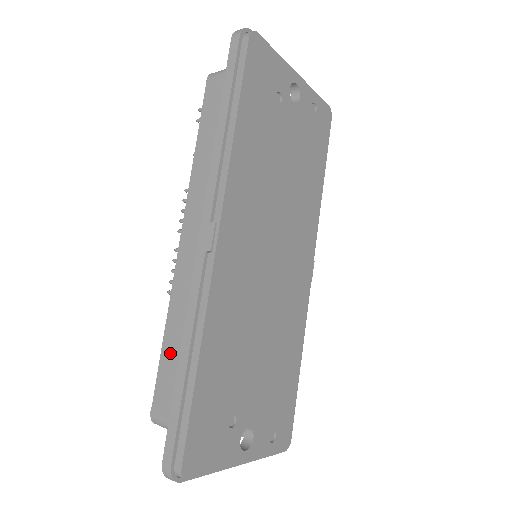
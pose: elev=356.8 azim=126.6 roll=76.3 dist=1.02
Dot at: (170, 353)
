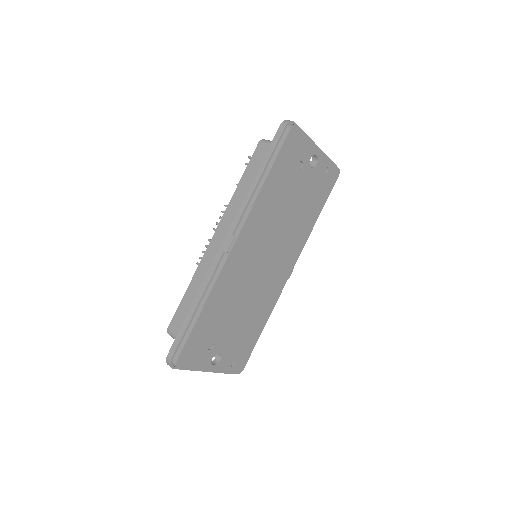
Dot at: (188, 300)
